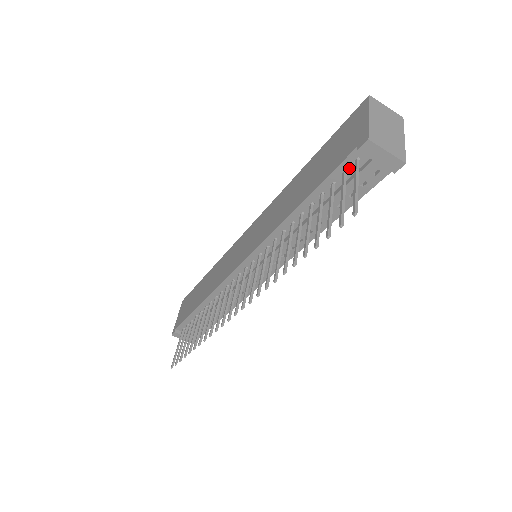
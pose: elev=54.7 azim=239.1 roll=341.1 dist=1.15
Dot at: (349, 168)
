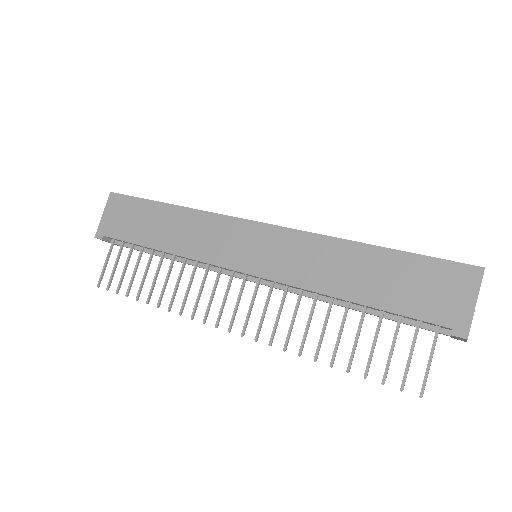
Dot at: (427, 323)
